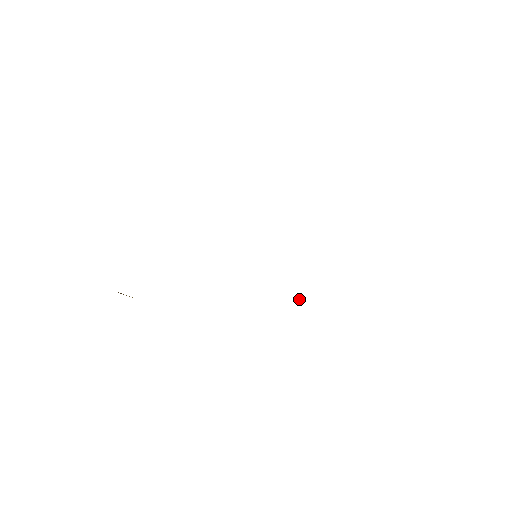
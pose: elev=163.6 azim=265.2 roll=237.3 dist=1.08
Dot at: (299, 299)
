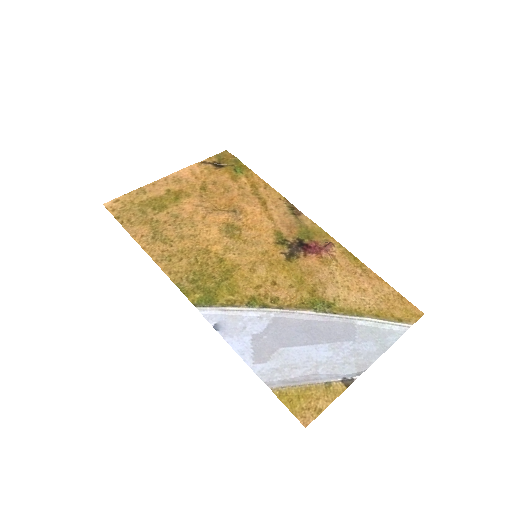
Dot at: (330, 243)
